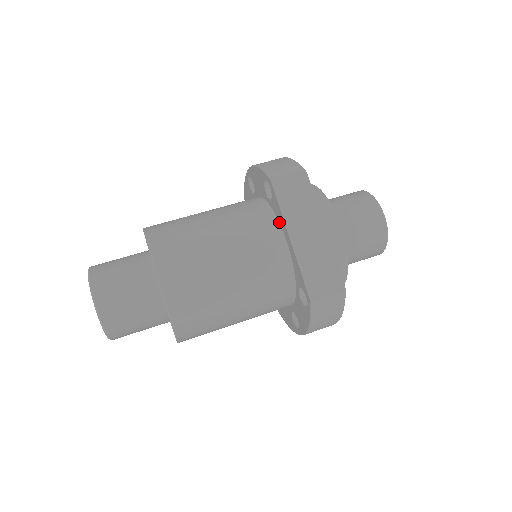
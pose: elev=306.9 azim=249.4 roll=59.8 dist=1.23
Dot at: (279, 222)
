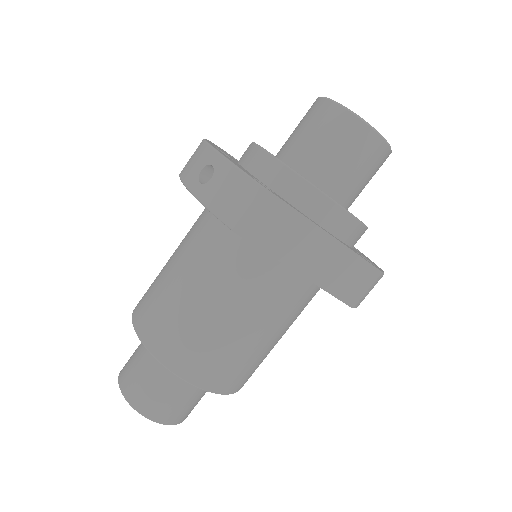
Dot at: occluded
